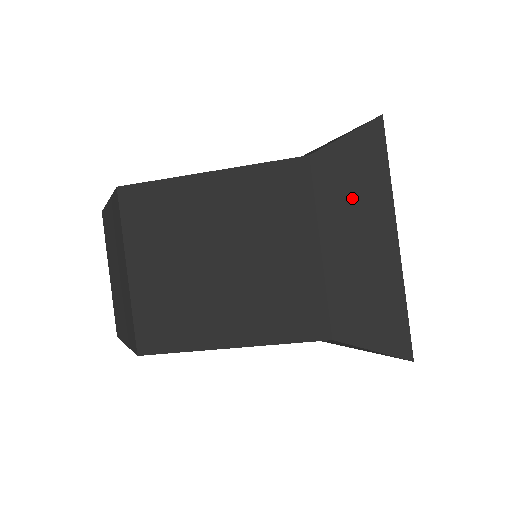
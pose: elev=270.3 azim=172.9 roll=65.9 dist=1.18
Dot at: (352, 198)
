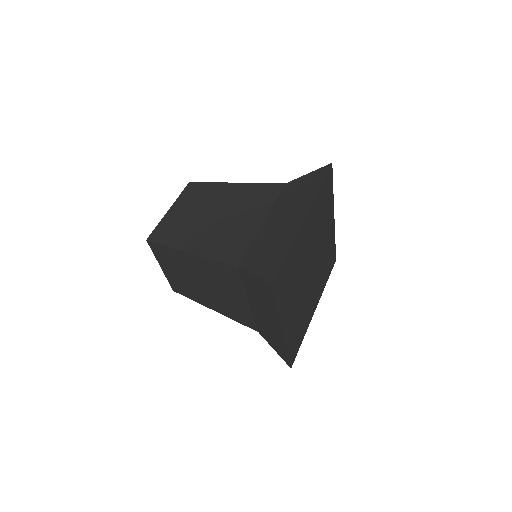
Dot at: (293, 200)
